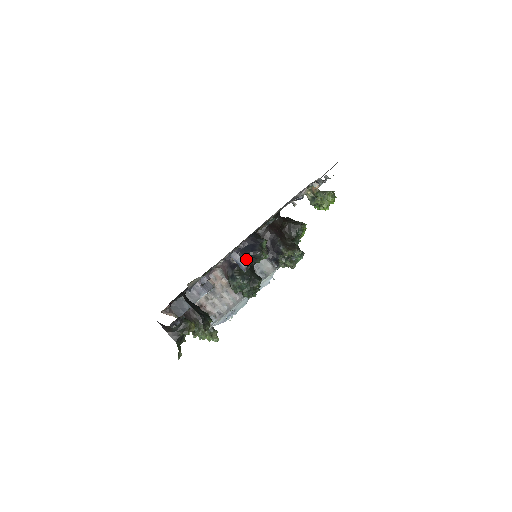
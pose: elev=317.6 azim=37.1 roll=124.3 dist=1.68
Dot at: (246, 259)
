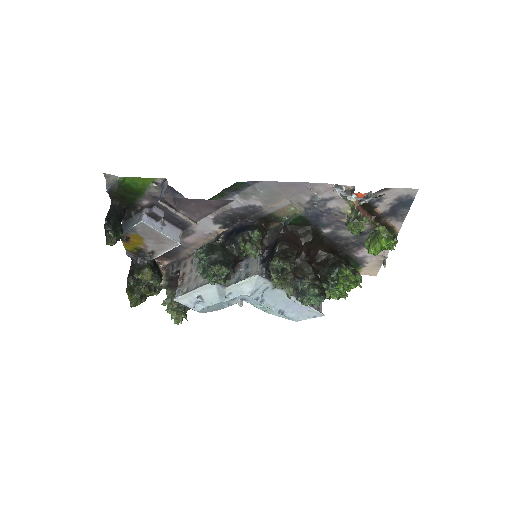
Dot at: (231, 241)
